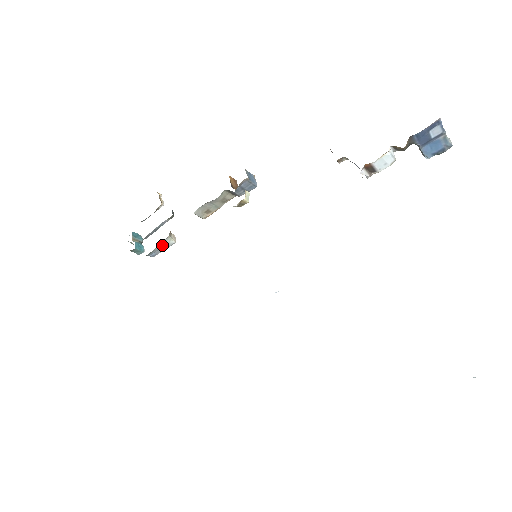
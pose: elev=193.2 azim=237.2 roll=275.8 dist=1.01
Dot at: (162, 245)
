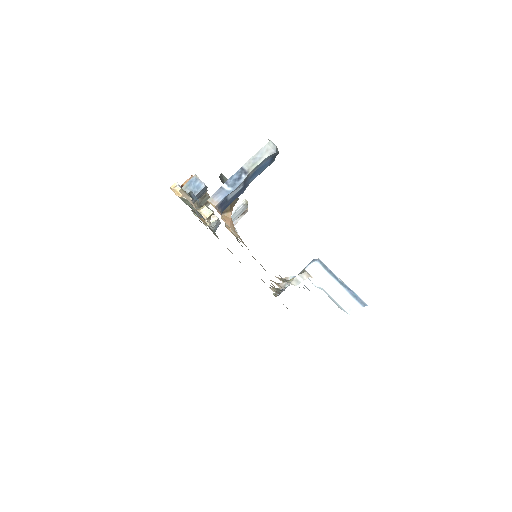
Dot at: (214, 226)
